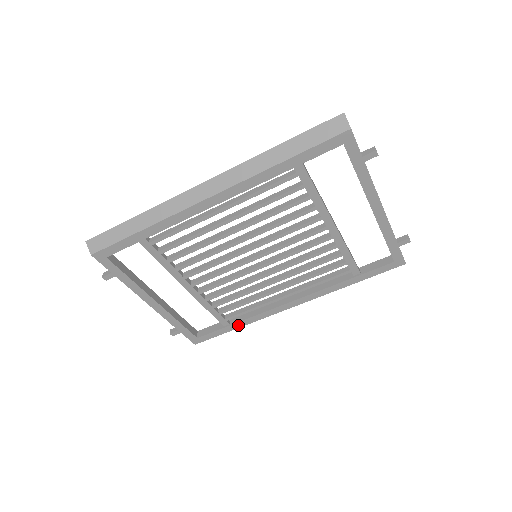
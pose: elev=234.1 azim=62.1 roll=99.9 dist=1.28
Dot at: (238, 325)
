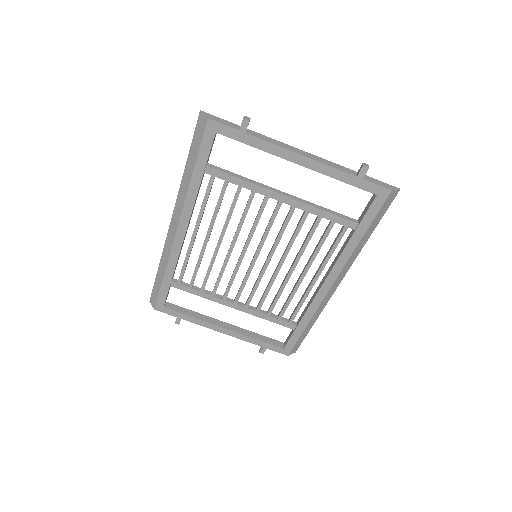
Dot at: (303, 324)
